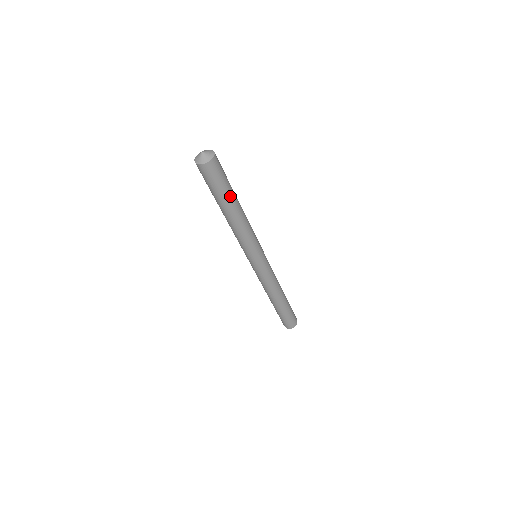
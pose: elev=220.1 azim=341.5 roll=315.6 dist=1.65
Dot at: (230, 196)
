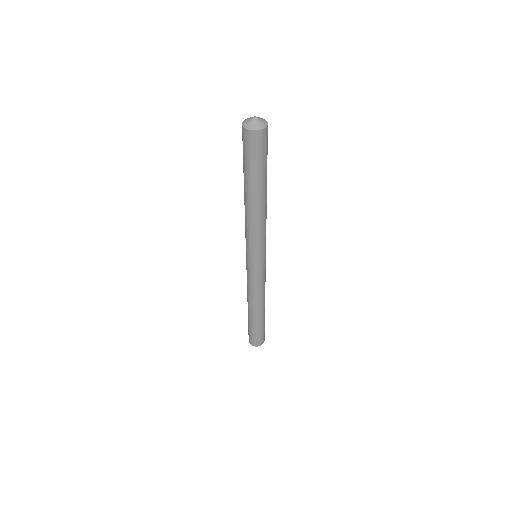
Dot at: (257, 180)
